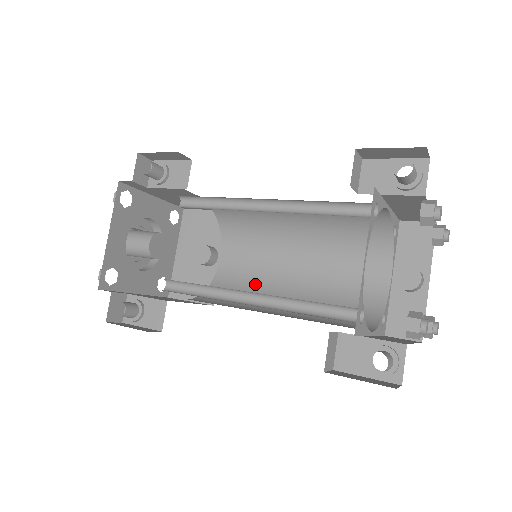
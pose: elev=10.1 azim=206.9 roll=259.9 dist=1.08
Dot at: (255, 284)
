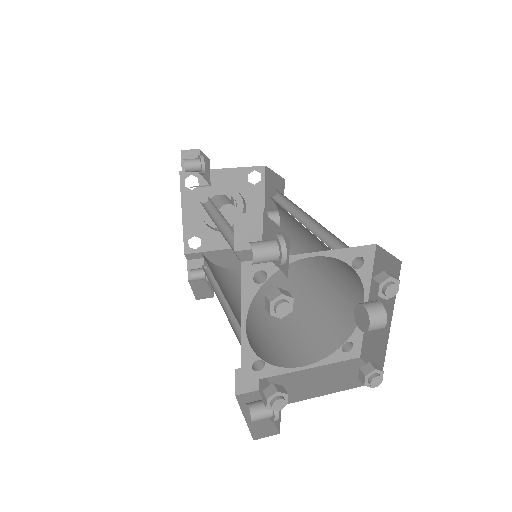
Dot at: occluded
